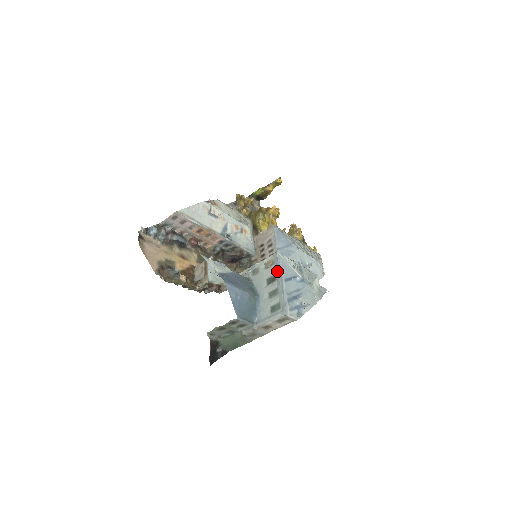
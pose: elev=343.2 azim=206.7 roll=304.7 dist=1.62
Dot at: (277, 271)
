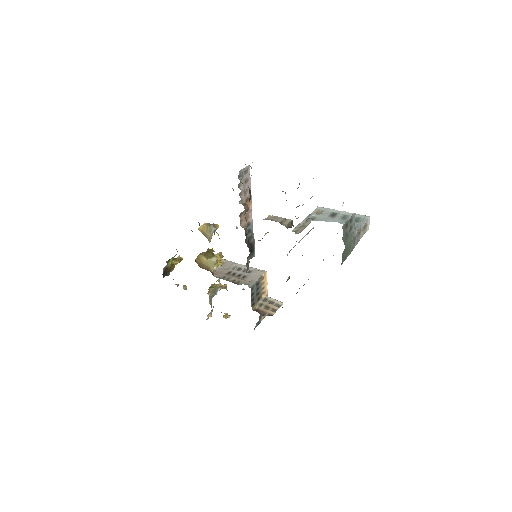
Dot at: (333, 210)
